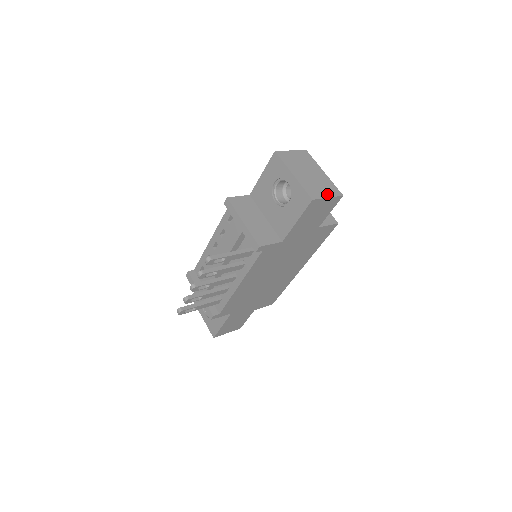
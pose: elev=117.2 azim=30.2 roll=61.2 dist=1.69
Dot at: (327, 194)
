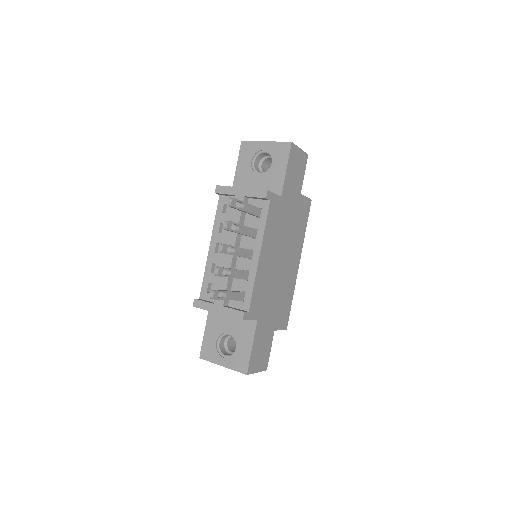
Dot at: occluded
